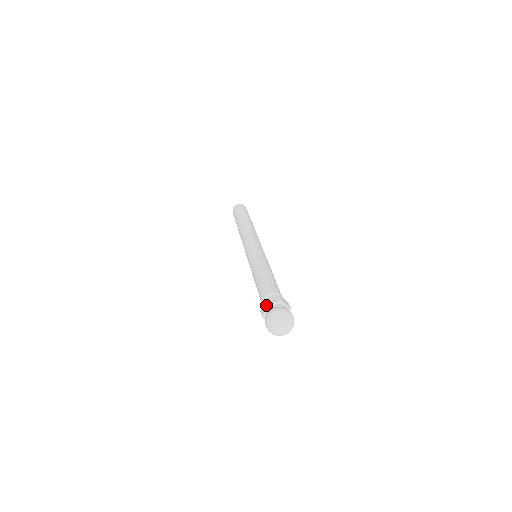
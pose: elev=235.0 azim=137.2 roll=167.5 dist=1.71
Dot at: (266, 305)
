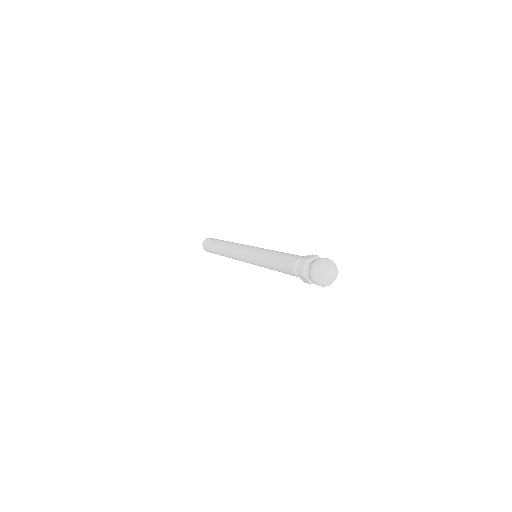
Dot at: (306, 260)
